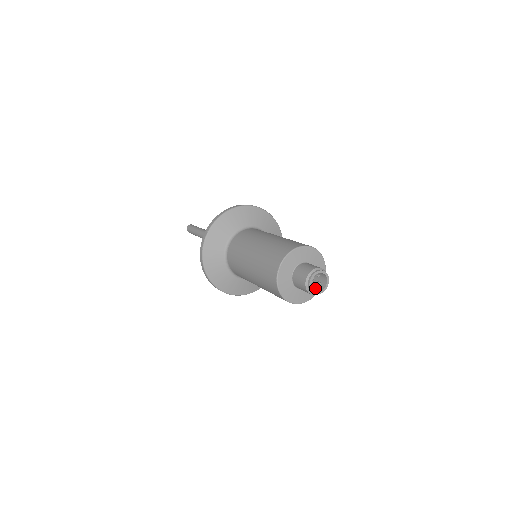
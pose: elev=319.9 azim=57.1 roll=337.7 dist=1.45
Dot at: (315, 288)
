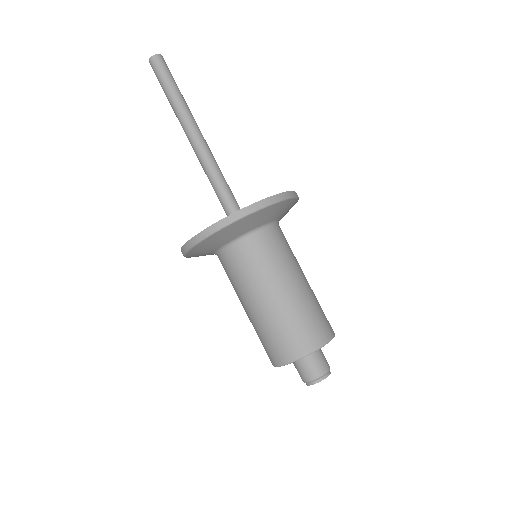
Dot at: occluded
